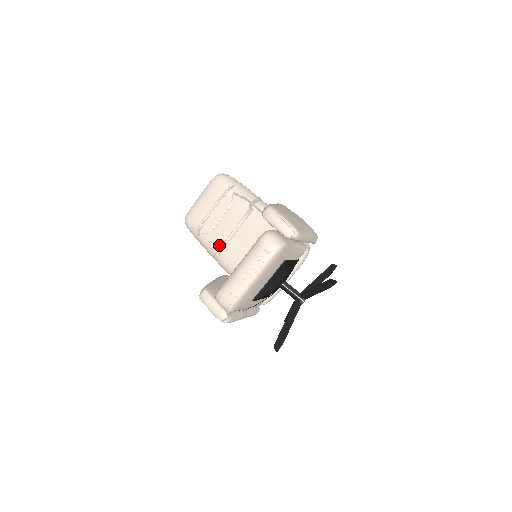
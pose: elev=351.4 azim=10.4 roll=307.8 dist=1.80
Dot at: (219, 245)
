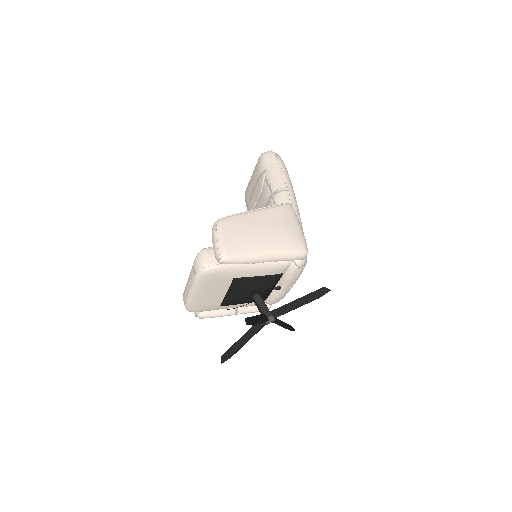
Dot at: occluded
